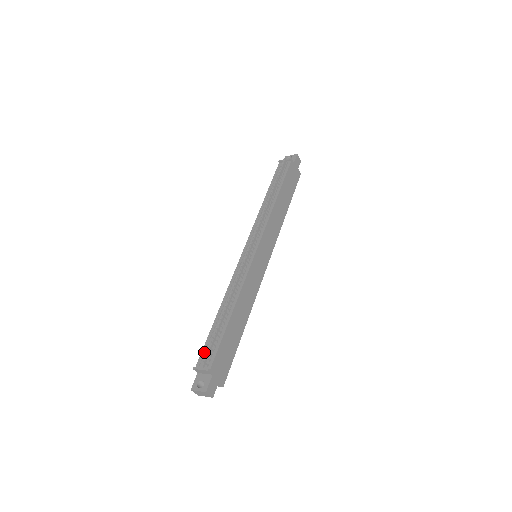
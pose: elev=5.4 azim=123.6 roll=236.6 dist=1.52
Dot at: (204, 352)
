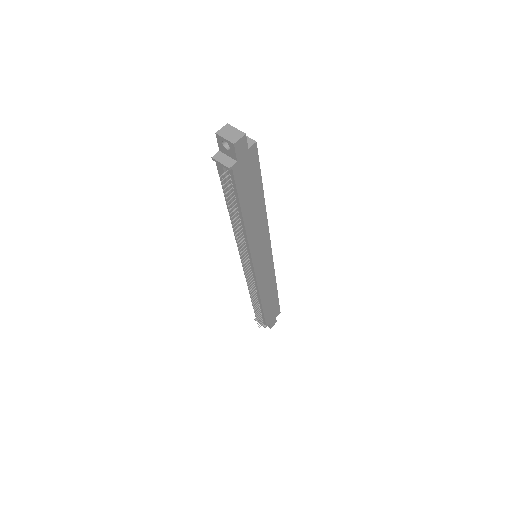
Dot at: (256, 314)
